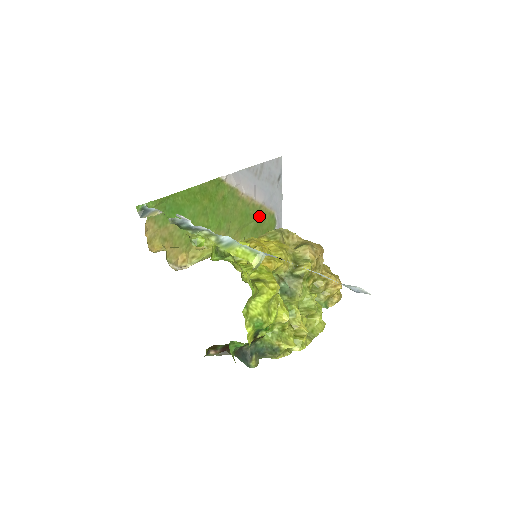
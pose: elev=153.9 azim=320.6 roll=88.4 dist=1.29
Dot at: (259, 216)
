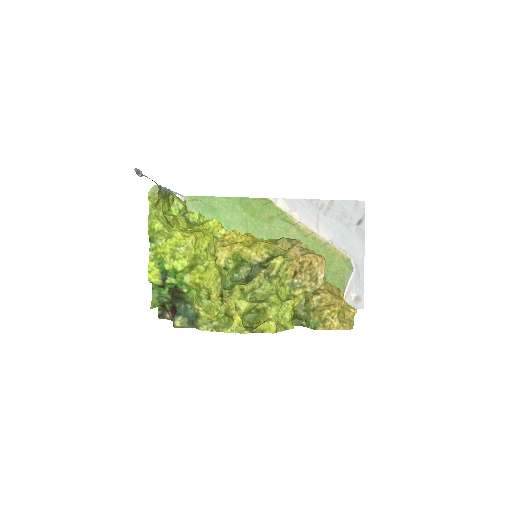
Dot at: (323, 253)
